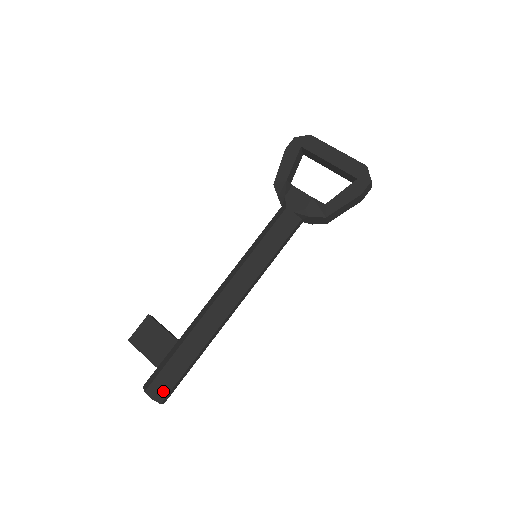
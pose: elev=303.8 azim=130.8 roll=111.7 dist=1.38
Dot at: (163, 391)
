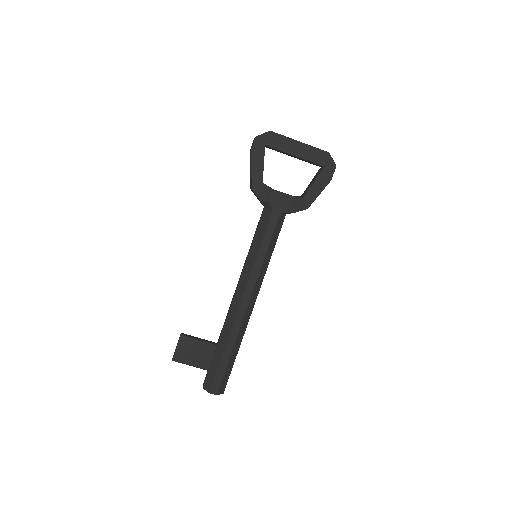
Dot at: (223, 386)
